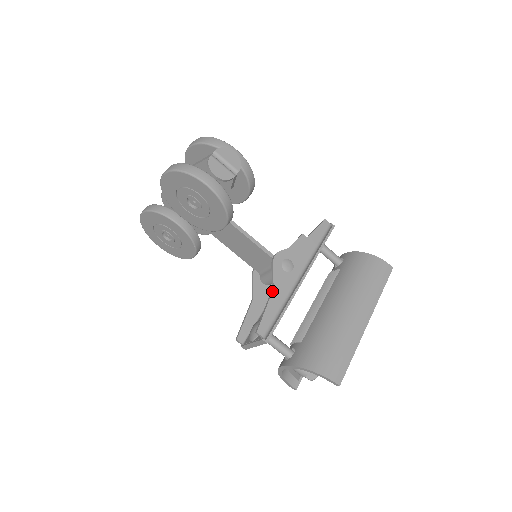
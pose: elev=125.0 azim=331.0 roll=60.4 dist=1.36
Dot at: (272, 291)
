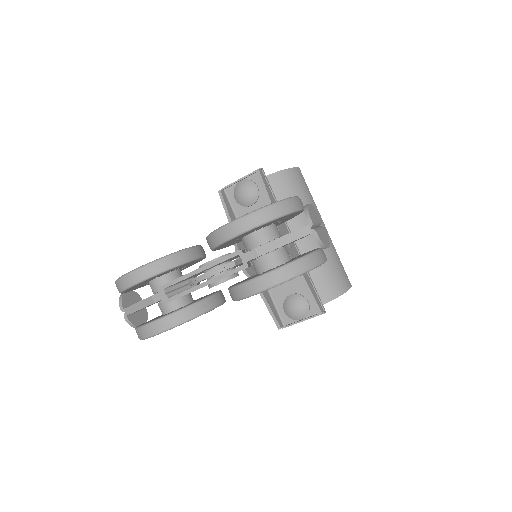
Dot at: occluded
